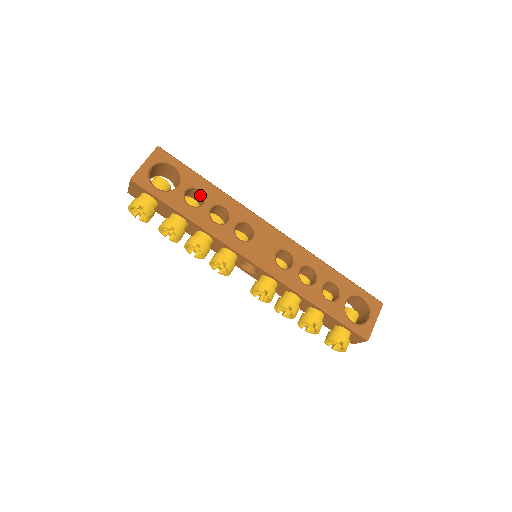
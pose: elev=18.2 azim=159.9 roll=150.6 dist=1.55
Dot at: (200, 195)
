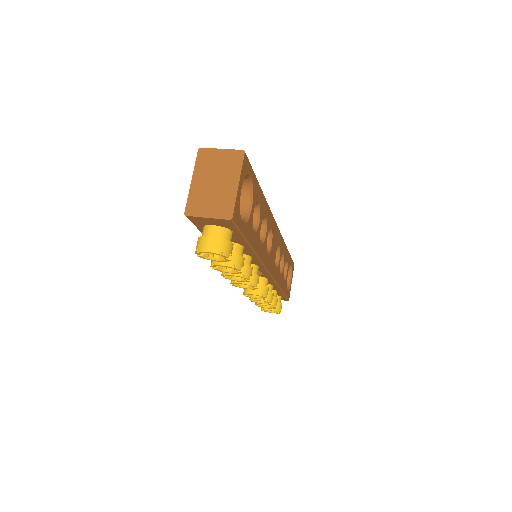
Dot at: occluded
